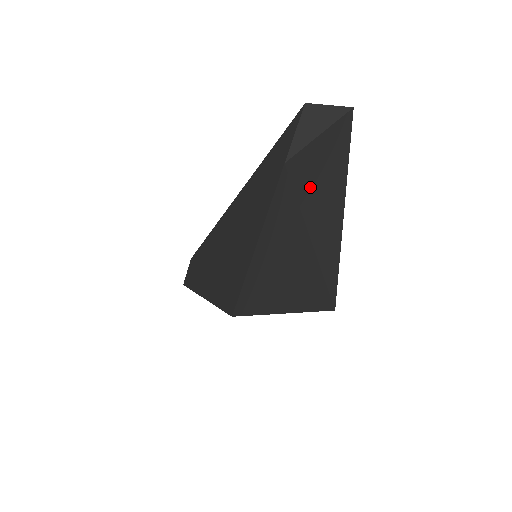
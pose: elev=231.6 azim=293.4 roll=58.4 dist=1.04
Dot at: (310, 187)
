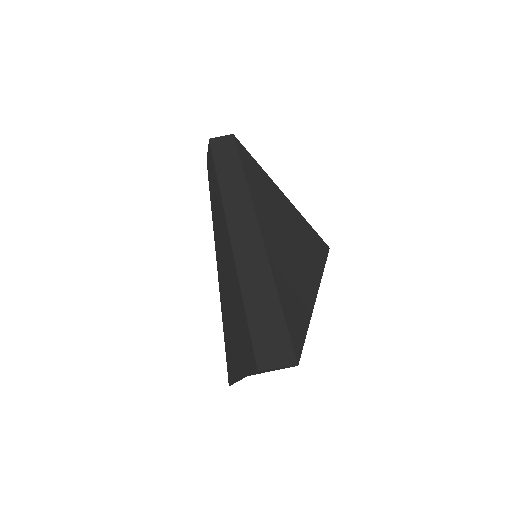
Dot at: occluded
